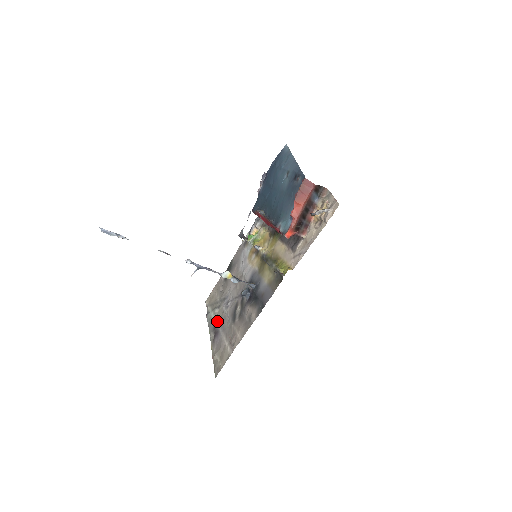
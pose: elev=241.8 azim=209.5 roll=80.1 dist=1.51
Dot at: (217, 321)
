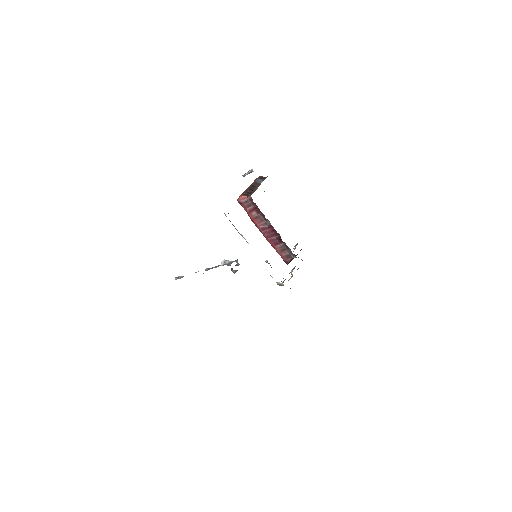
Dot at: occluded
